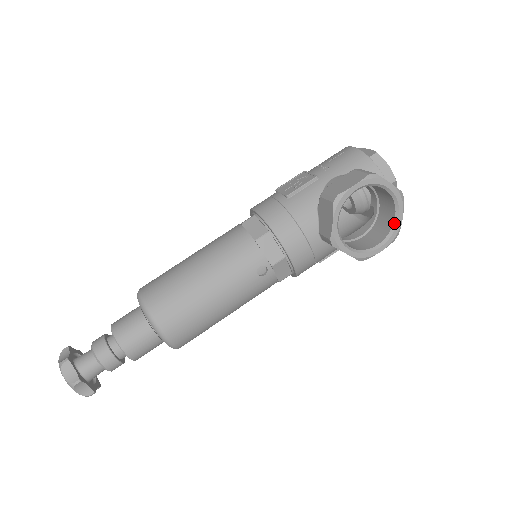
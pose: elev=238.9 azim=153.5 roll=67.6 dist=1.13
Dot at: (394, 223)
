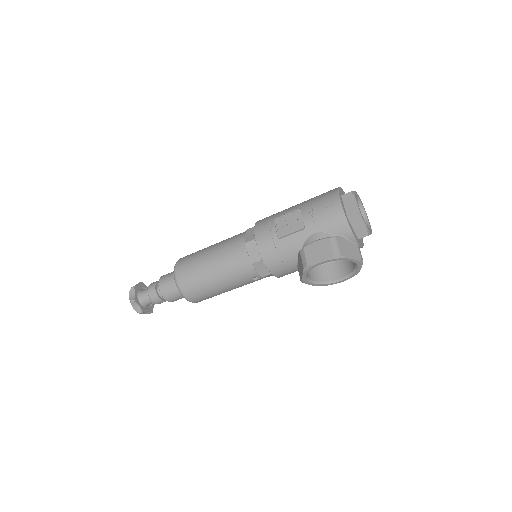
Dot at: (353, 271)
